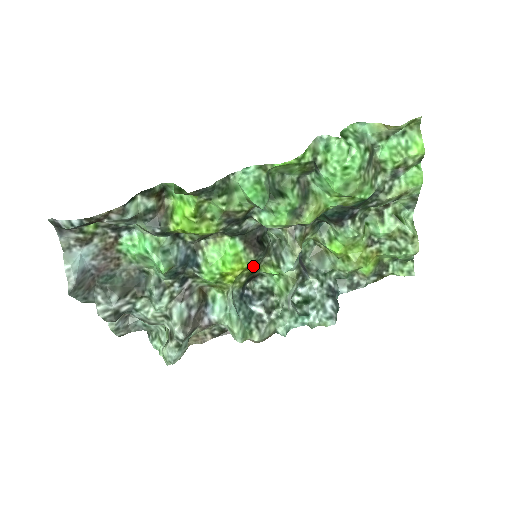
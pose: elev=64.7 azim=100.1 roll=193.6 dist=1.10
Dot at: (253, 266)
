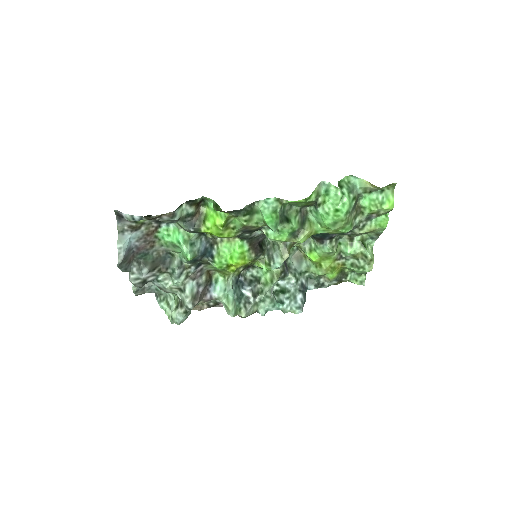
Dot at: (251, 261)
